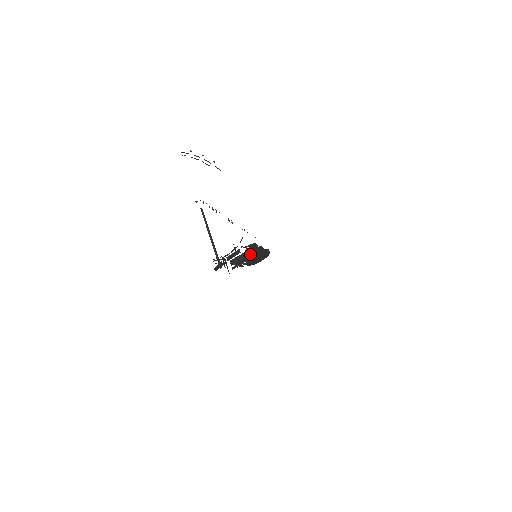
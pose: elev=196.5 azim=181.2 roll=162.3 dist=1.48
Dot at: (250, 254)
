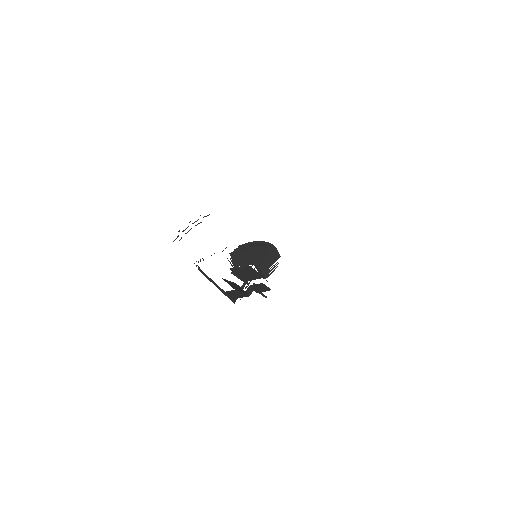
Dot at: (237, 266)
